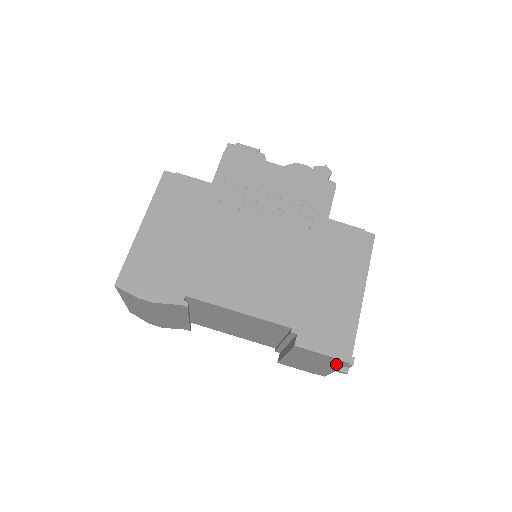
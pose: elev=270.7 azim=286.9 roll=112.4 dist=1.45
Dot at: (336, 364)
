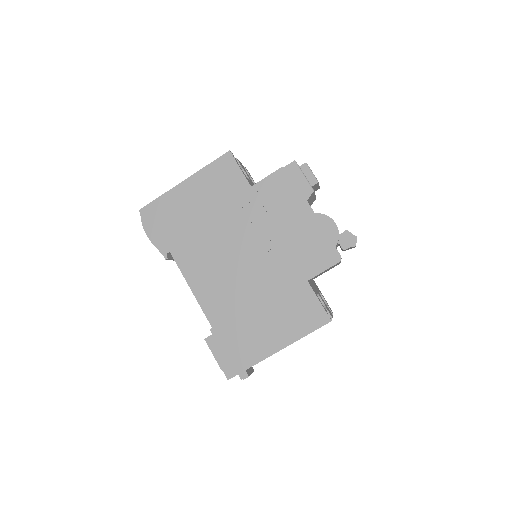
Dot at: occluded
